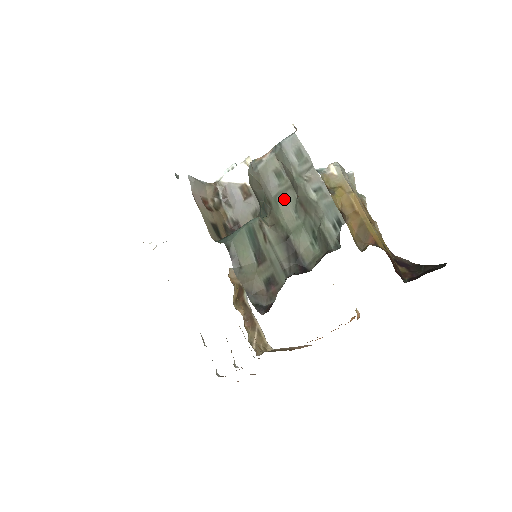
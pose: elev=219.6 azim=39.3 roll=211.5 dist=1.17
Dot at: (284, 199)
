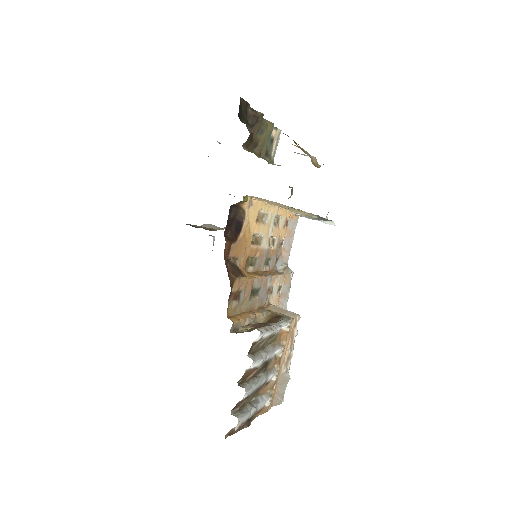
Dot at: occluded
